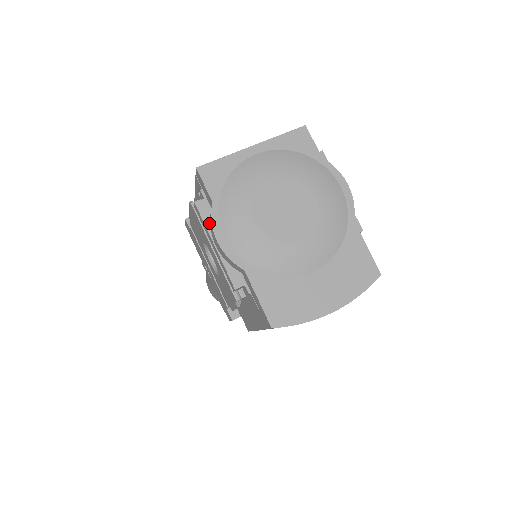
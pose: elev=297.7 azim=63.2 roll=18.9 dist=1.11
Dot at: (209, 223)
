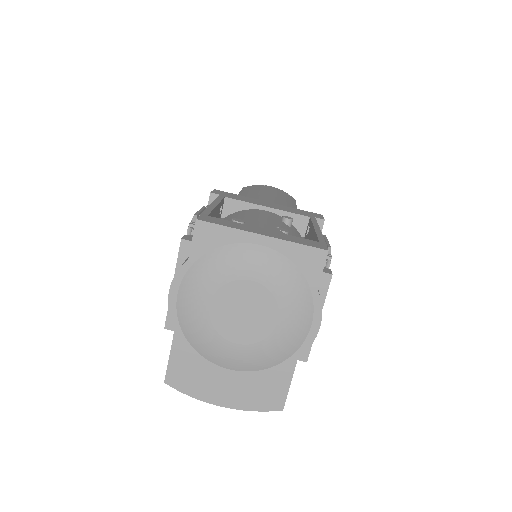
Dot at: (181, 264)
